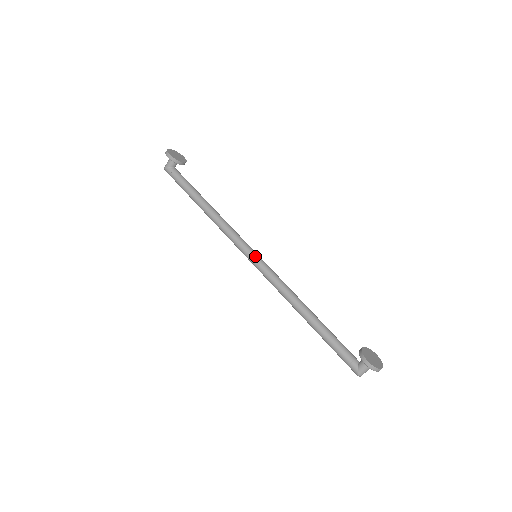
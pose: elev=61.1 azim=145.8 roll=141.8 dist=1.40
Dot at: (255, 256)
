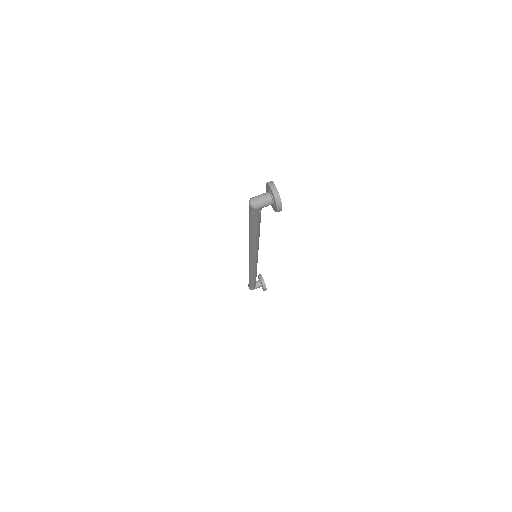
Dot at: occluded
